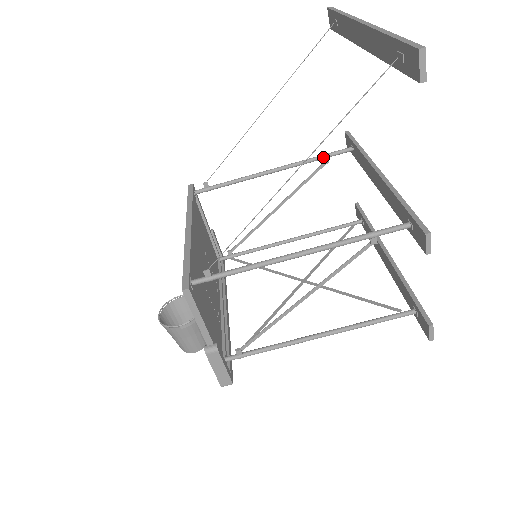
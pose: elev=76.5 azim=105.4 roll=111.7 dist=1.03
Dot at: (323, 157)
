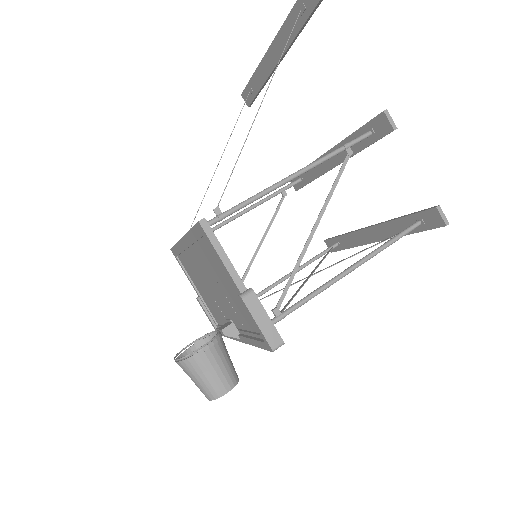
Dot at: (280, 191)
